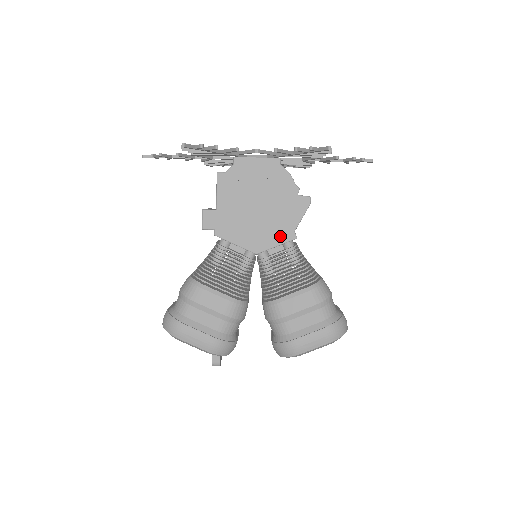
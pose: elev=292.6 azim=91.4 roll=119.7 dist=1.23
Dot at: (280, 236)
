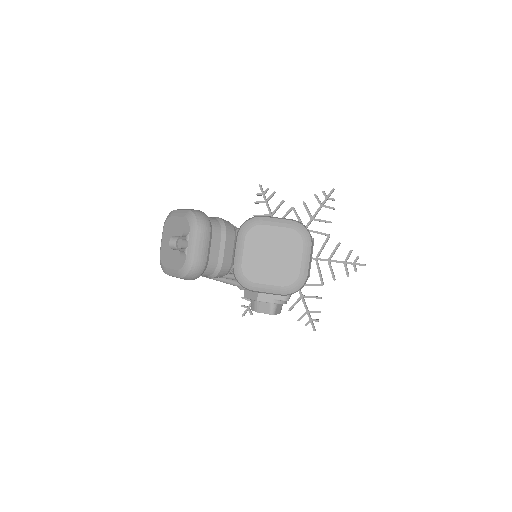
Dot at: occluded
